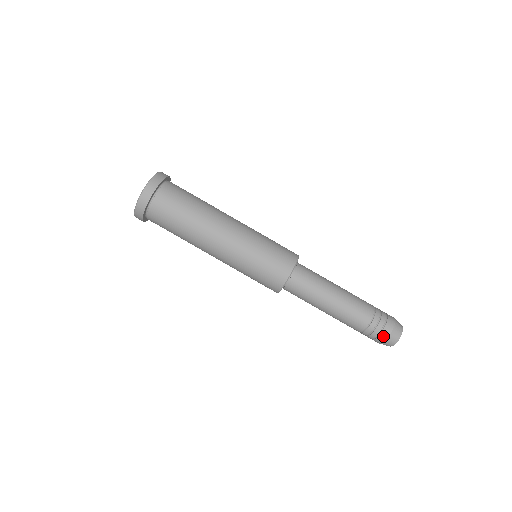
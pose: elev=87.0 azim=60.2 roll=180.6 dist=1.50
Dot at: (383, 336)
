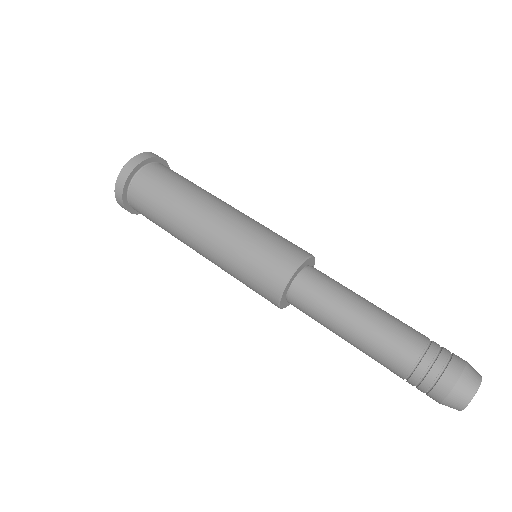
Dot at: (451, 373)
